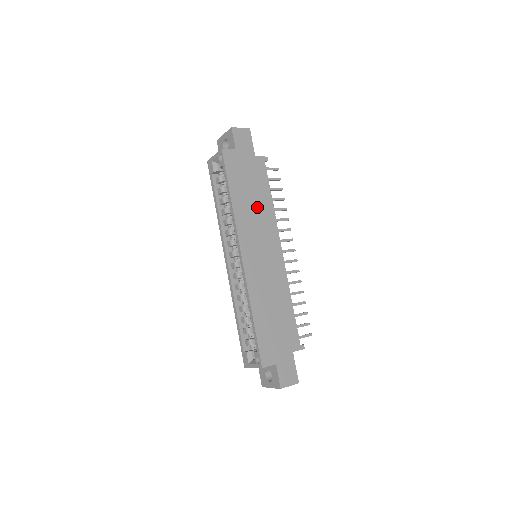
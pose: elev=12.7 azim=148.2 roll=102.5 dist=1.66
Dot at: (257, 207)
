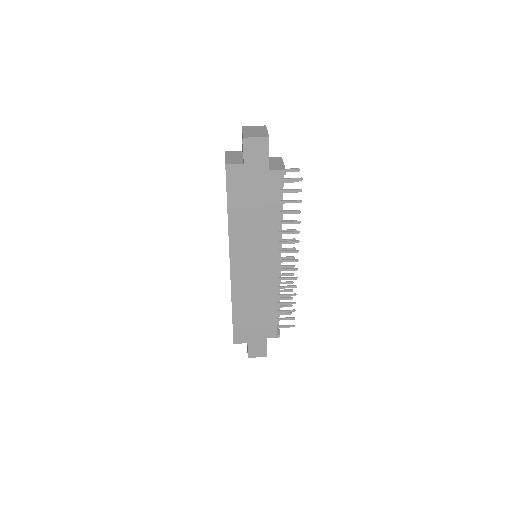
Dot at: (258, 224)
